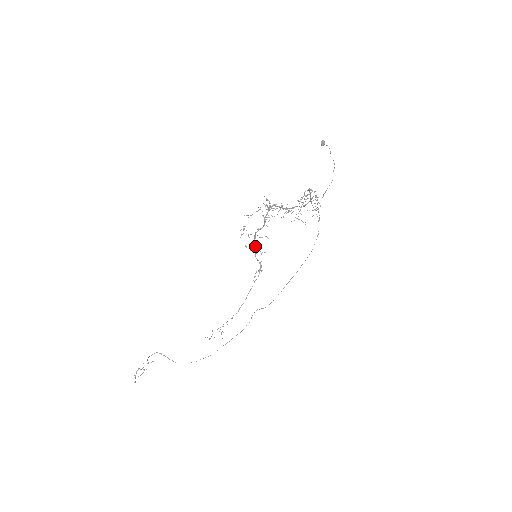
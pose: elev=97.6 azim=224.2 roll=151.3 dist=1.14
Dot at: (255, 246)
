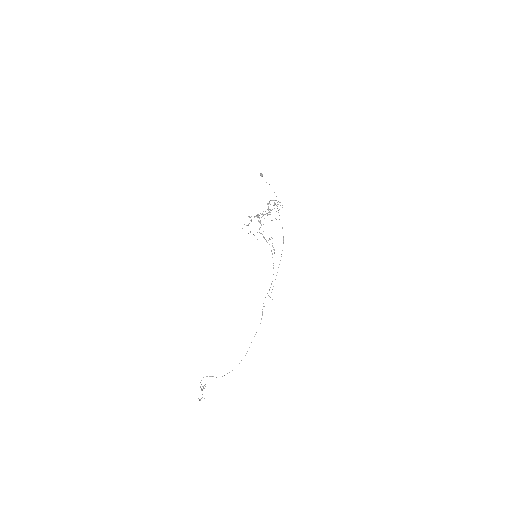
Dot at: (264, 237)
